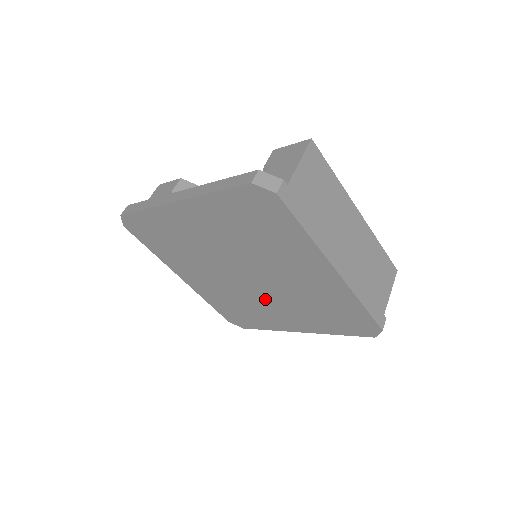
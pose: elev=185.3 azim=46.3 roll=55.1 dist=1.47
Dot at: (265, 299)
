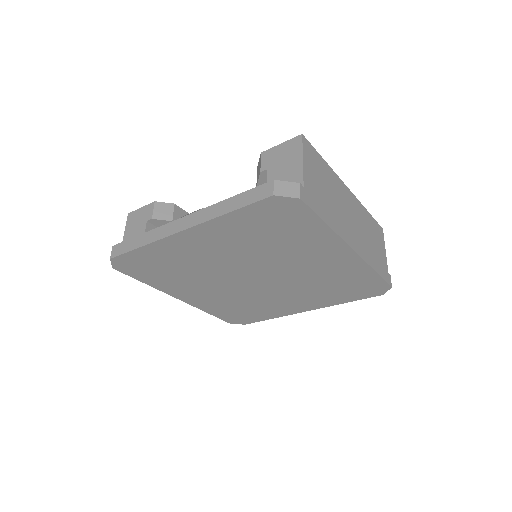
Dot at: (273, 293)
